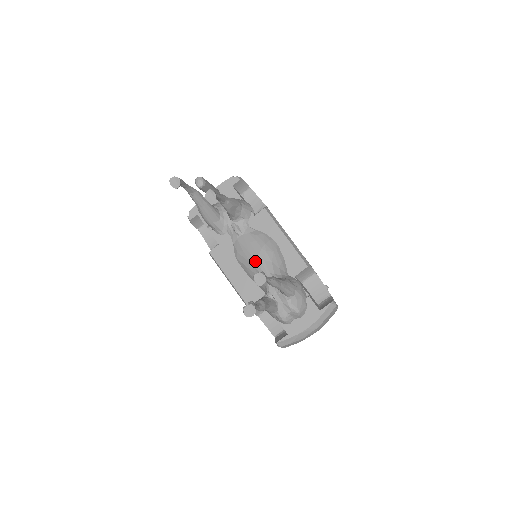
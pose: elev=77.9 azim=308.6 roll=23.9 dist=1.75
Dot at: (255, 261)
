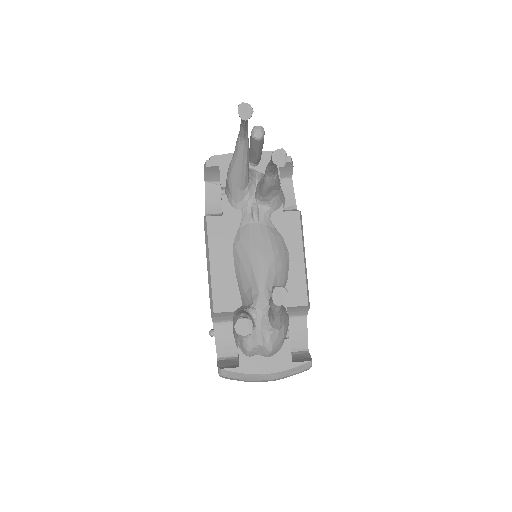
Dot at: (257, 262)
